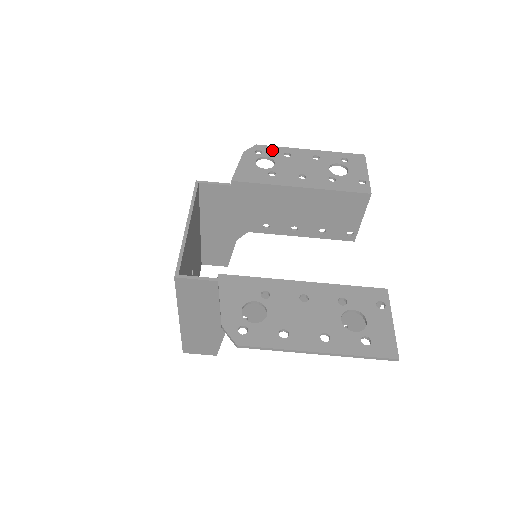
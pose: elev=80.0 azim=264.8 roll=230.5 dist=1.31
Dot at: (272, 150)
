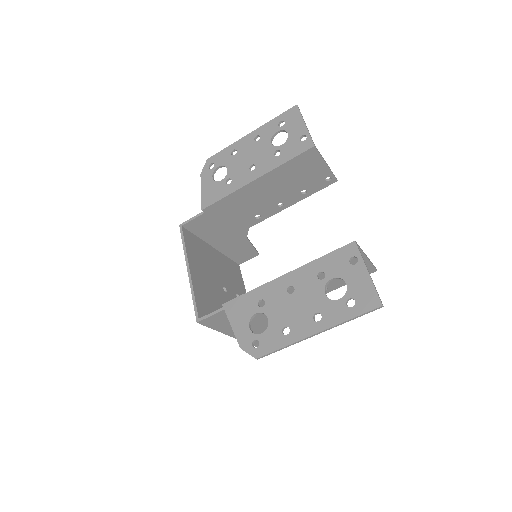
Dot at: (221, 156)
